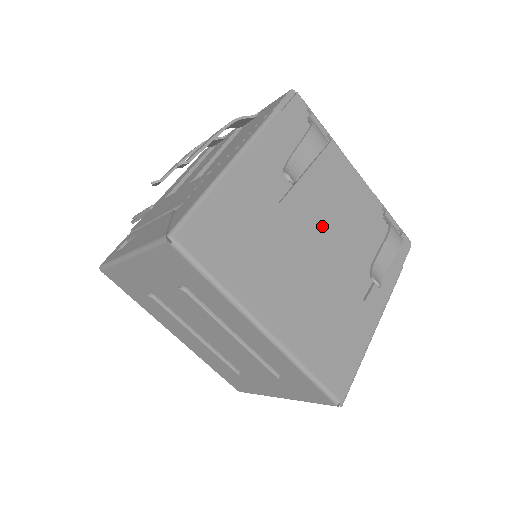
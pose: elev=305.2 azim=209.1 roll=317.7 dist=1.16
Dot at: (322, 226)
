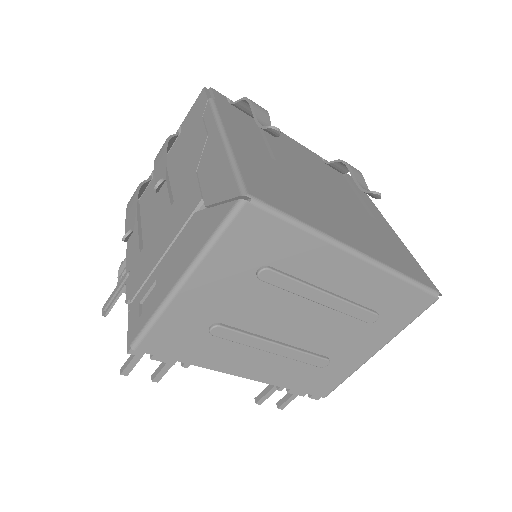
Dot at: (309, 173)
